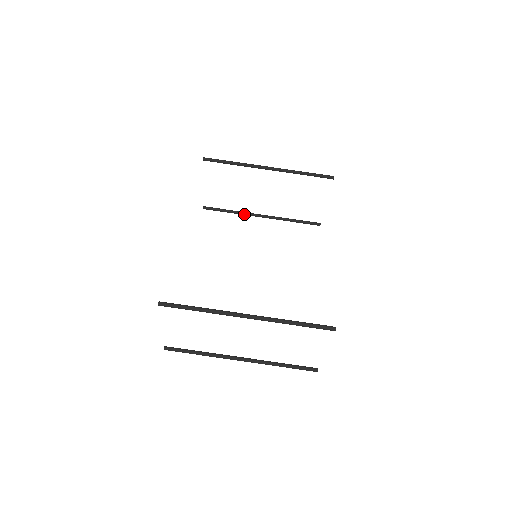
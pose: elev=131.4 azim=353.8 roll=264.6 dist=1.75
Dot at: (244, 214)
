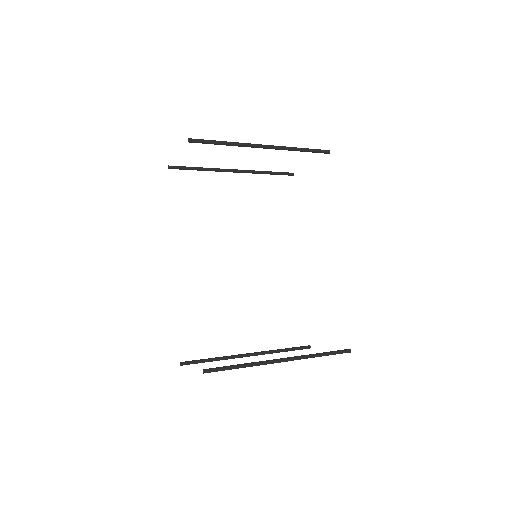
Dot at: (216, 171)
